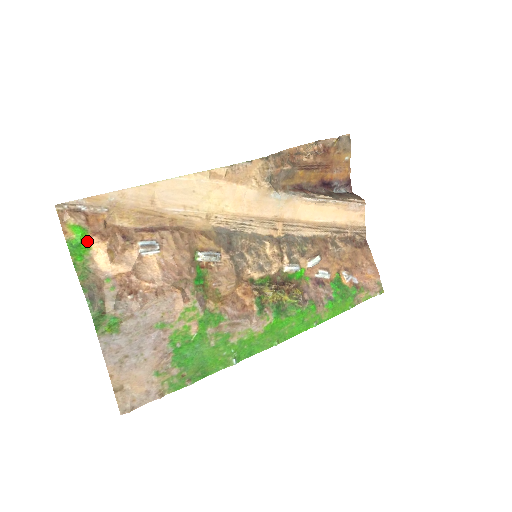
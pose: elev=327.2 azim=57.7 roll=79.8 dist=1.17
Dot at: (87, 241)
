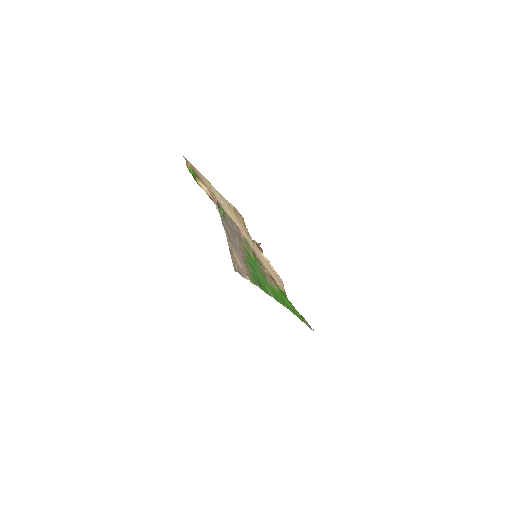
Dot at: (195, 179)
